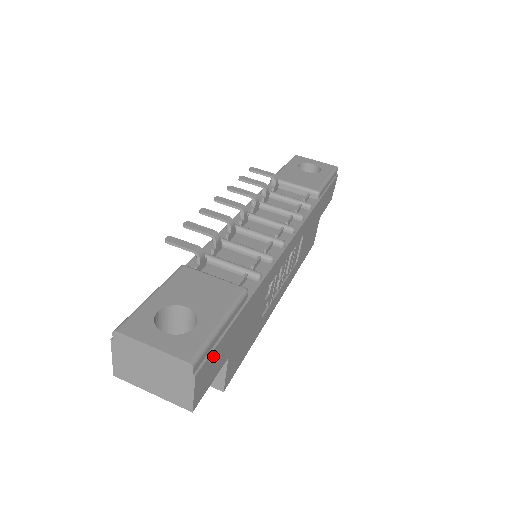
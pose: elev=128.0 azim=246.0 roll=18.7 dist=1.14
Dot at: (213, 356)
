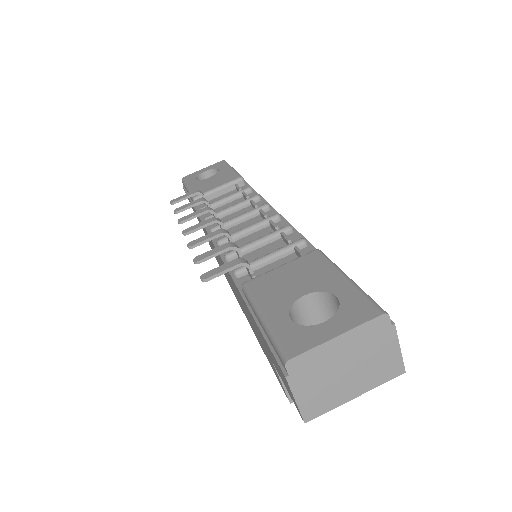
Dot at: occluded
